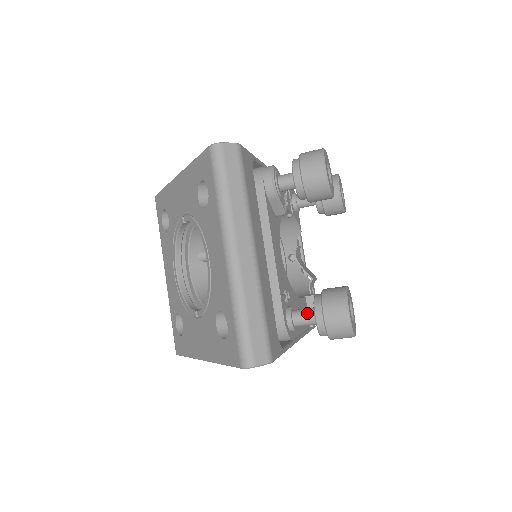
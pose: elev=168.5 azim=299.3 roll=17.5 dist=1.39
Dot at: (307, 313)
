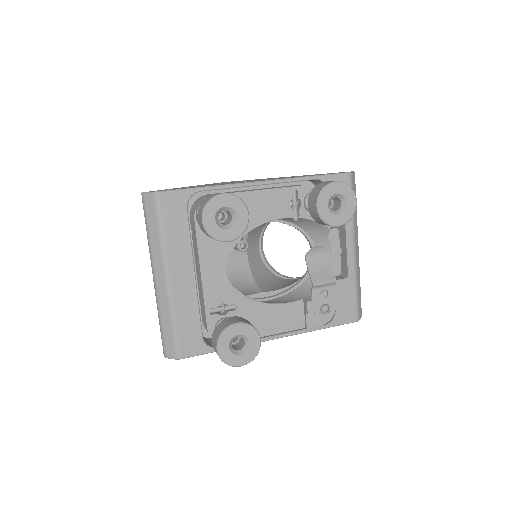
Dot at: occluded
